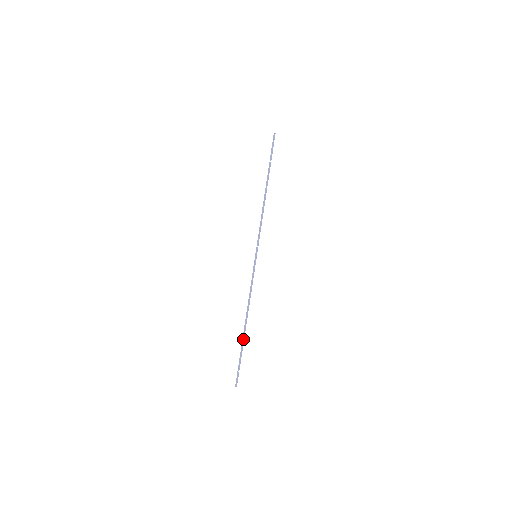
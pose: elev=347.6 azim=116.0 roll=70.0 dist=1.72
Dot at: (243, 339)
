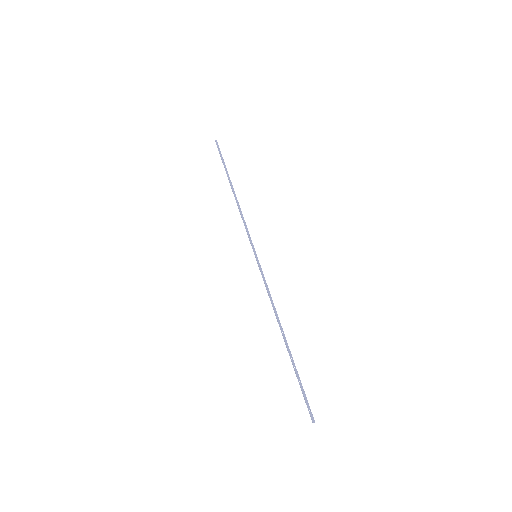
Dot at: (291, 355)
